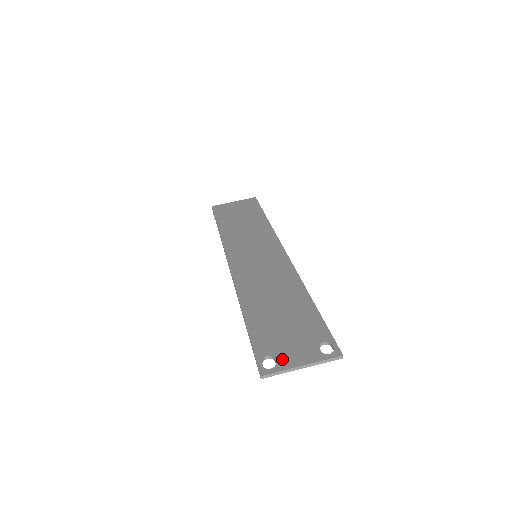
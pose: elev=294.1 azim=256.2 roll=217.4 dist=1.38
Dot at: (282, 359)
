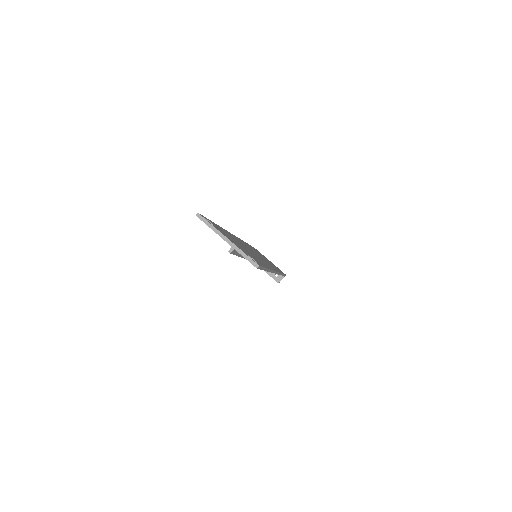
Dot at: occluded
